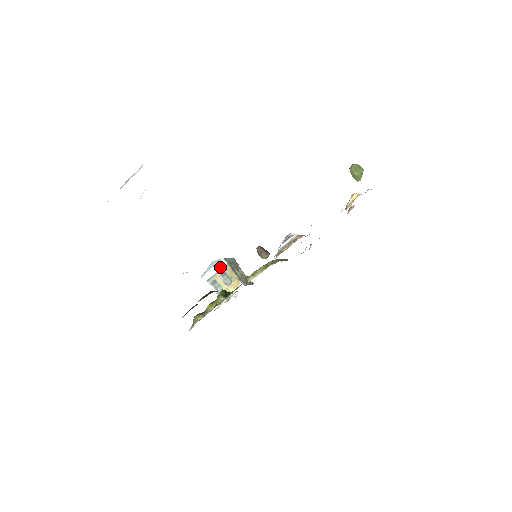
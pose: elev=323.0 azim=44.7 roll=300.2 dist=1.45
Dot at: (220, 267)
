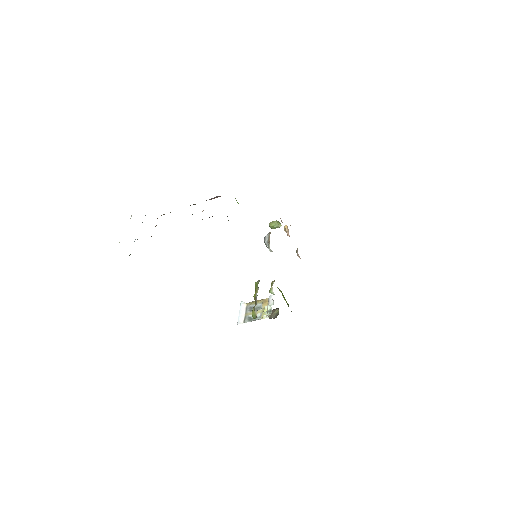
Dot at: (244, 308)
